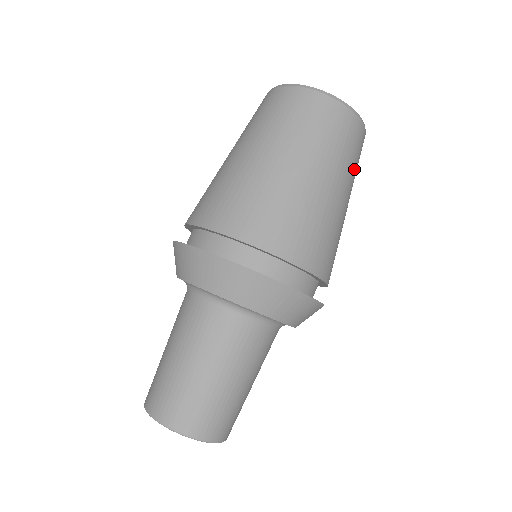
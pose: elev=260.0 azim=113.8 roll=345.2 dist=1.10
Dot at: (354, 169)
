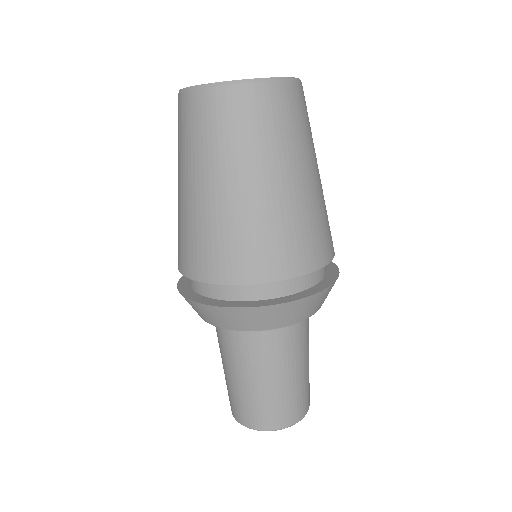
Dot at: (302, 136)
